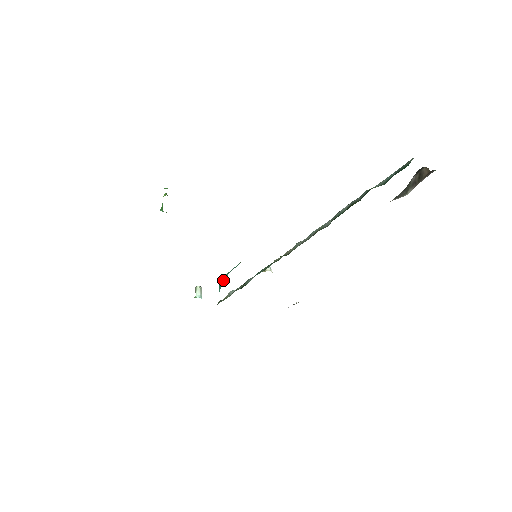
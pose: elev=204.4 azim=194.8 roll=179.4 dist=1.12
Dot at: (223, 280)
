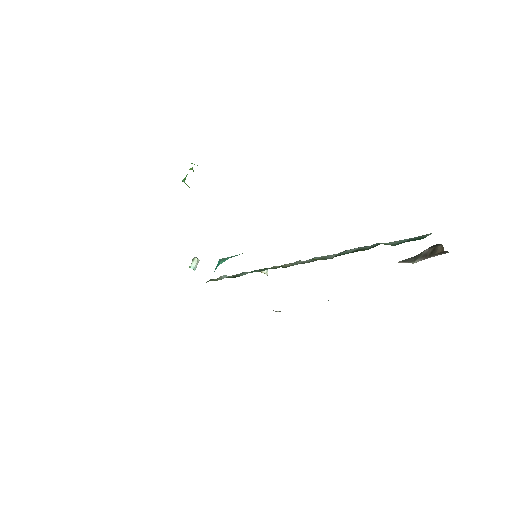
Dot at: (222, 262)
